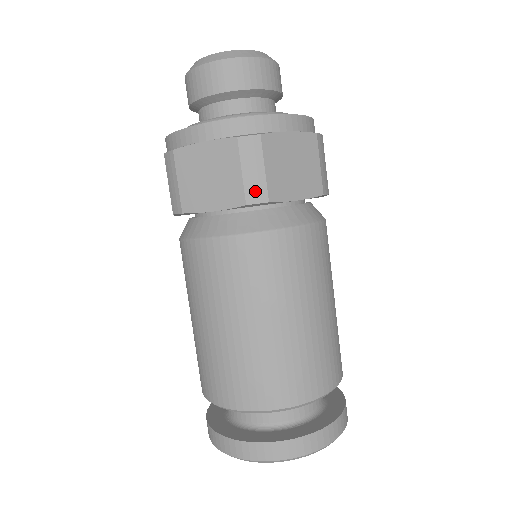
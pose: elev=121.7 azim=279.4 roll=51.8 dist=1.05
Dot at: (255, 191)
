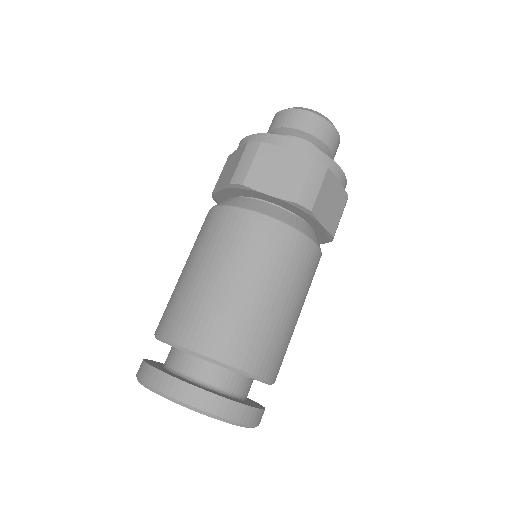
Dot at: (239, 176)
